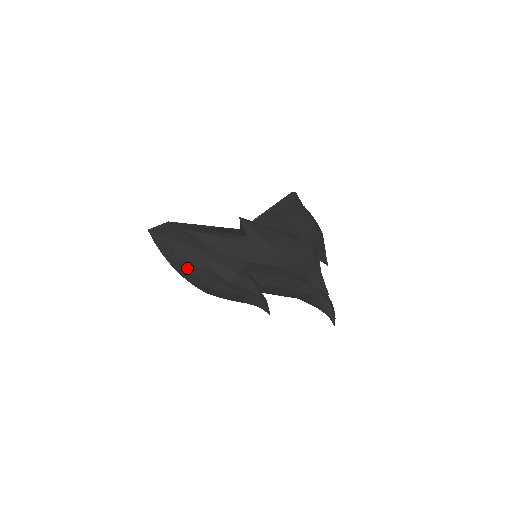
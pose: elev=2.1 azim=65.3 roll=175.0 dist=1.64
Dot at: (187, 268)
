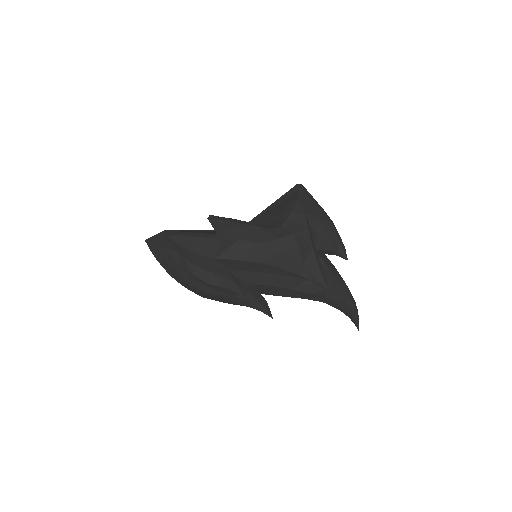
Dot at: (175, 272)
